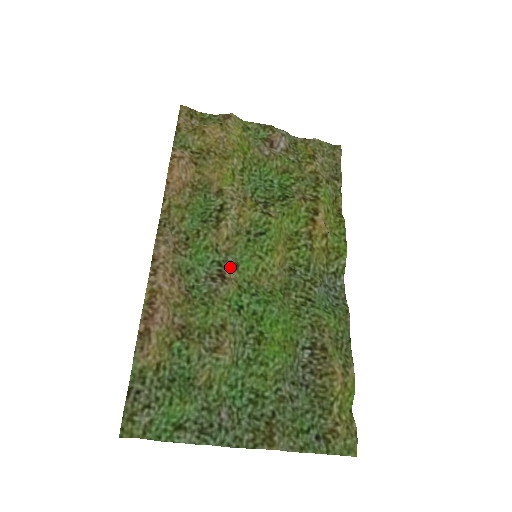
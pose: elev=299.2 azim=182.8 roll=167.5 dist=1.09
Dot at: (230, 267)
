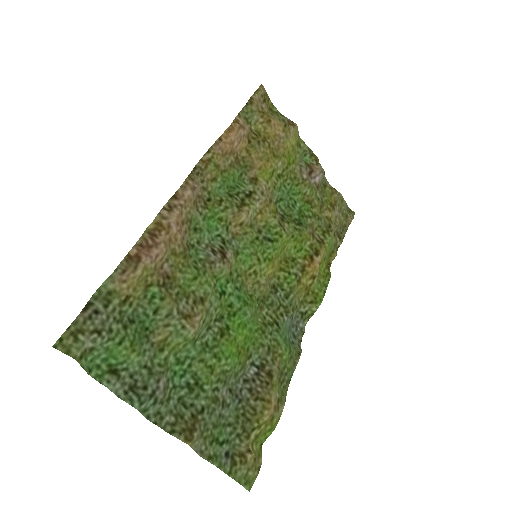
Dot at: (232, 250)
